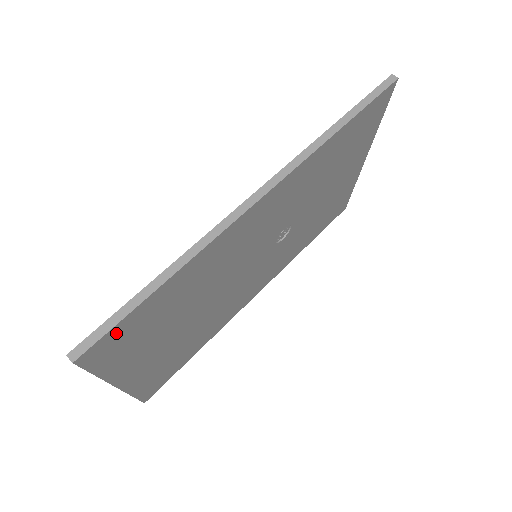
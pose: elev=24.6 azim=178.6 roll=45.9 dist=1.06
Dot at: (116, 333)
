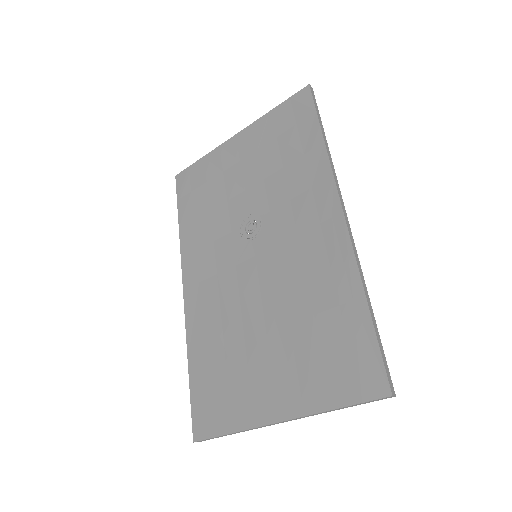
Dot at: (373, 362)
